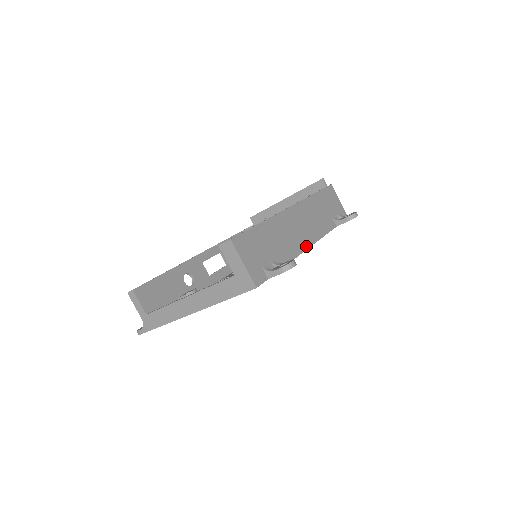
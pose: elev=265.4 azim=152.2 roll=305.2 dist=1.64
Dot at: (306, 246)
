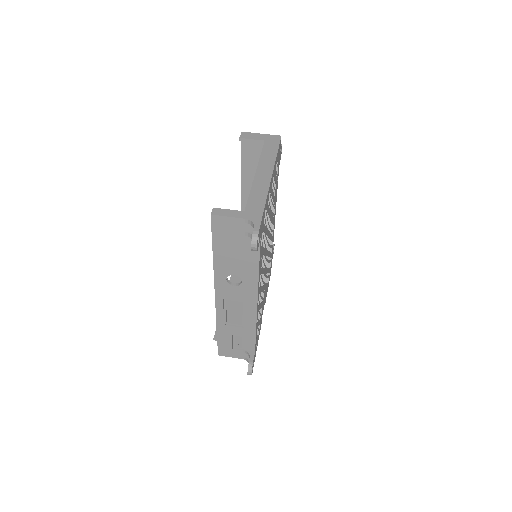
Dot at: occluded
